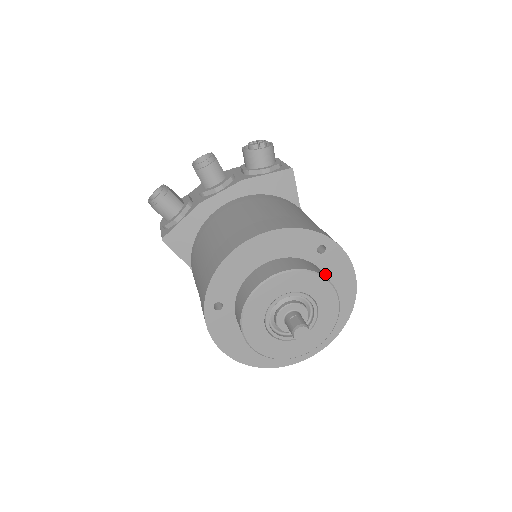
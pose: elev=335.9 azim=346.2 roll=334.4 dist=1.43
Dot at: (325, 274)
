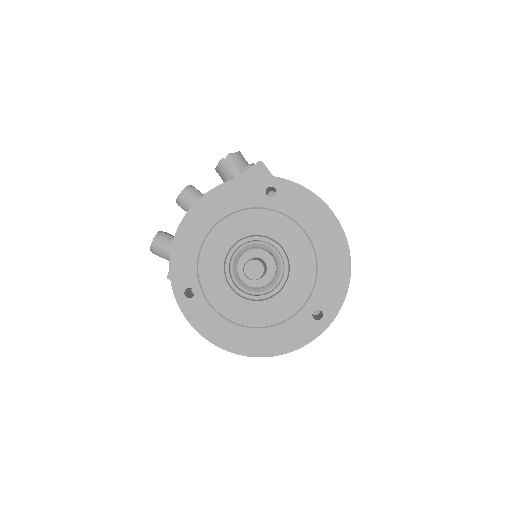
Dot at: occluded
